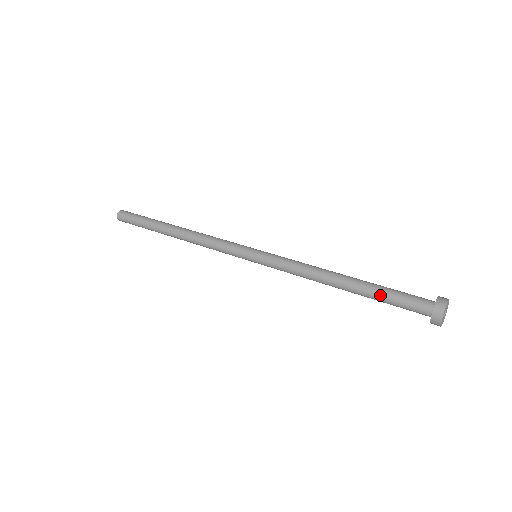
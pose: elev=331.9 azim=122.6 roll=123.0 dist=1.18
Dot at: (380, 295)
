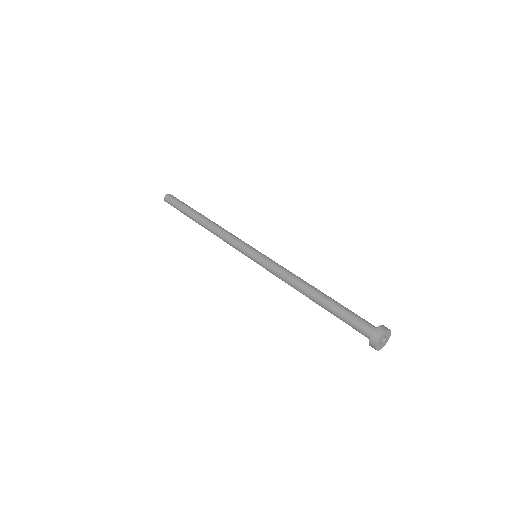
Dot at: (337, 311)
